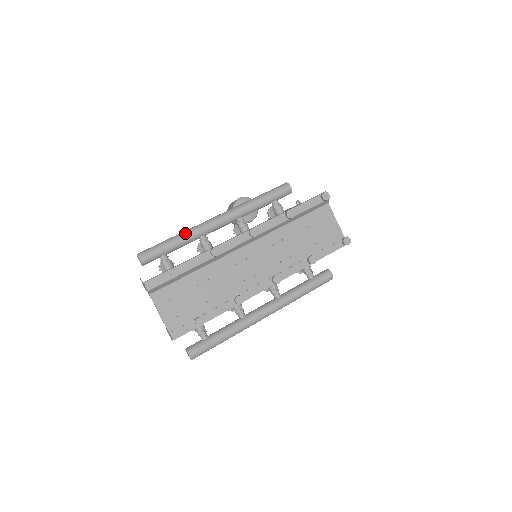
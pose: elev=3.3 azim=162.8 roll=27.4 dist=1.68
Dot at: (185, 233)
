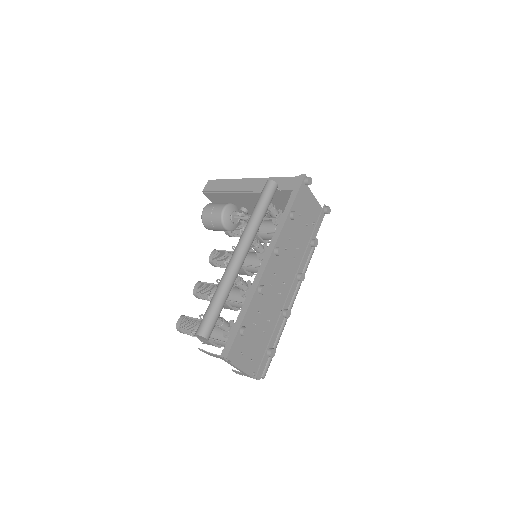
Dot at: (226, 287)
